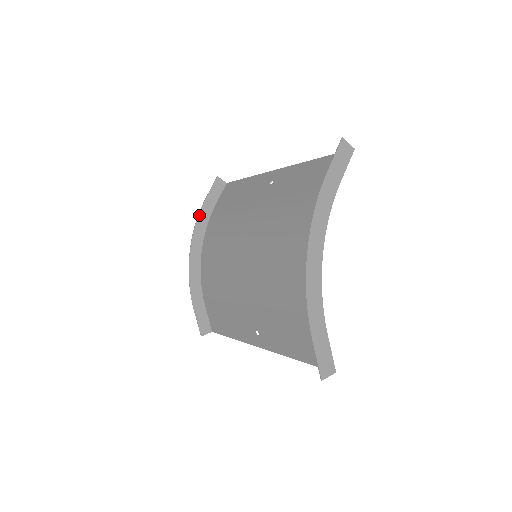
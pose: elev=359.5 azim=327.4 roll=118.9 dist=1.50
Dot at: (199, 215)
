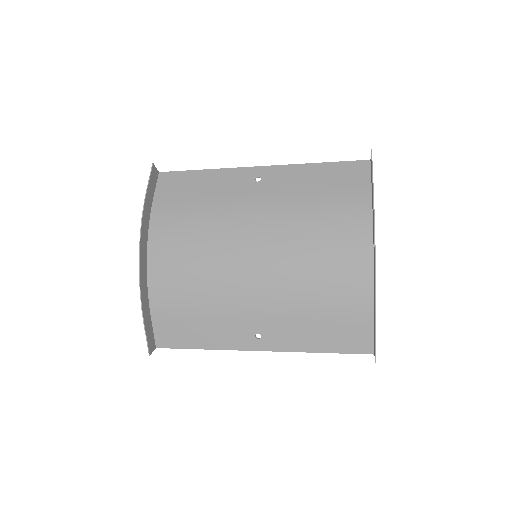
Dot at: (144, 209)
